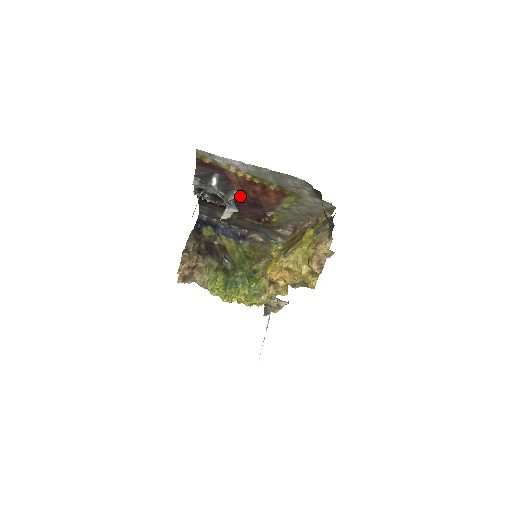
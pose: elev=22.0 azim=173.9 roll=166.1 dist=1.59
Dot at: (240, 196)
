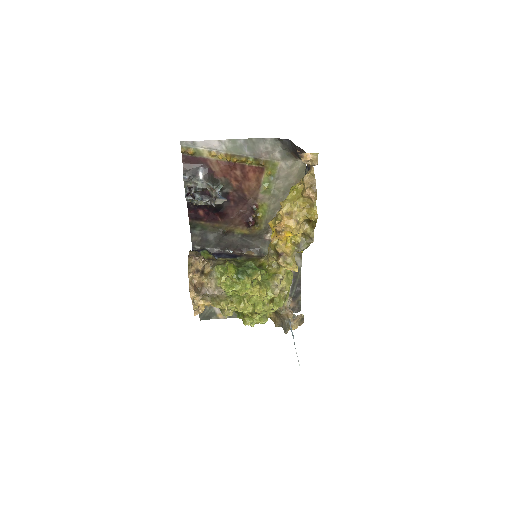
Dot at: (225, 191)
